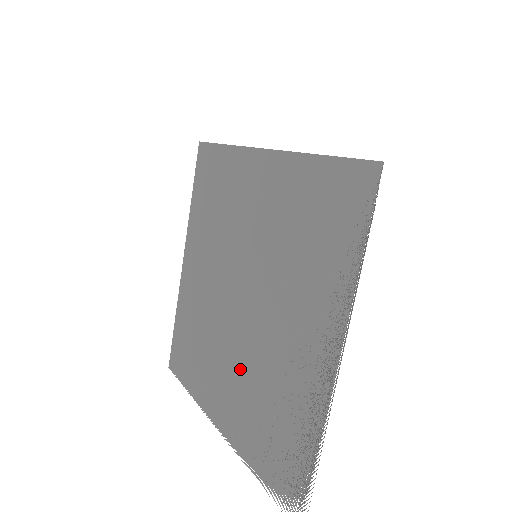
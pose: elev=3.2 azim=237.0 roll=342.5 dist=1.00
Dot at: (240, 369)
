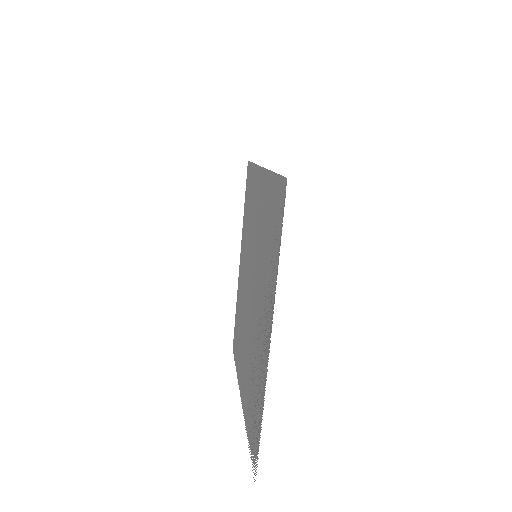
Dot at: occluded
